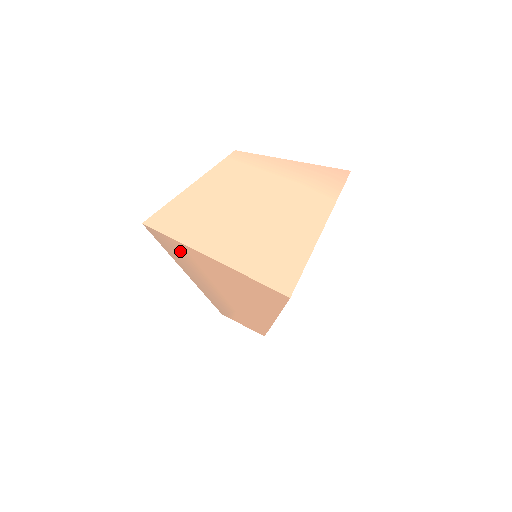
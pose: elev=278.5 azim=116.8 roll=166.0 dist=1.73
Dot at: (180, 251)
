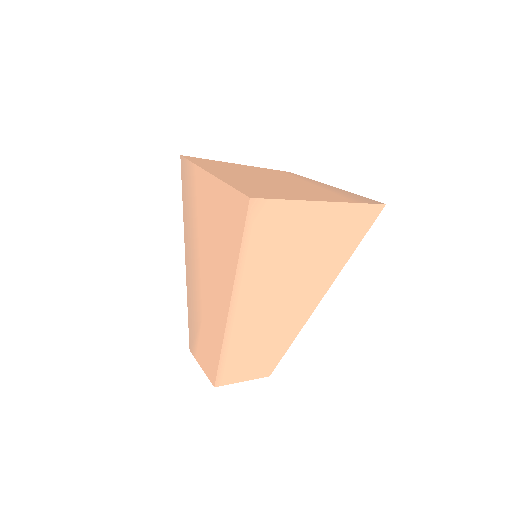
Dot at: (191, 187)
